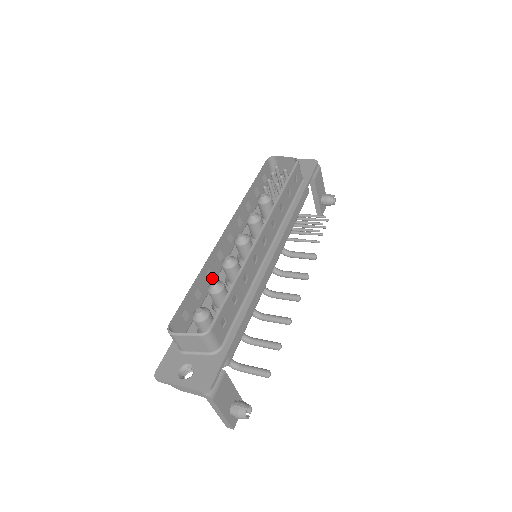
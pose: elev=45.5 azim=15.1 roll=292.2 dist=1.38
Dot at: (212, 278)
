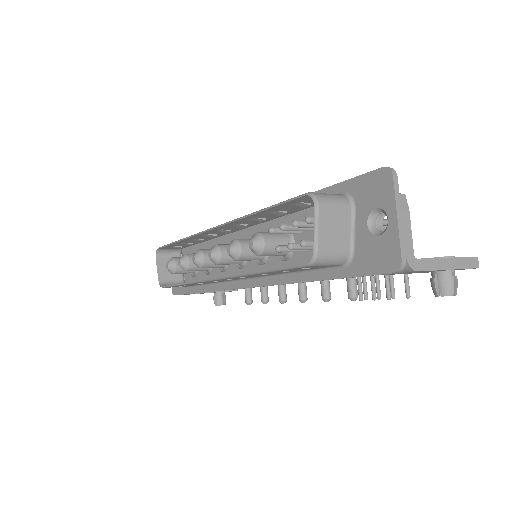
Dot at: (207, 239)
